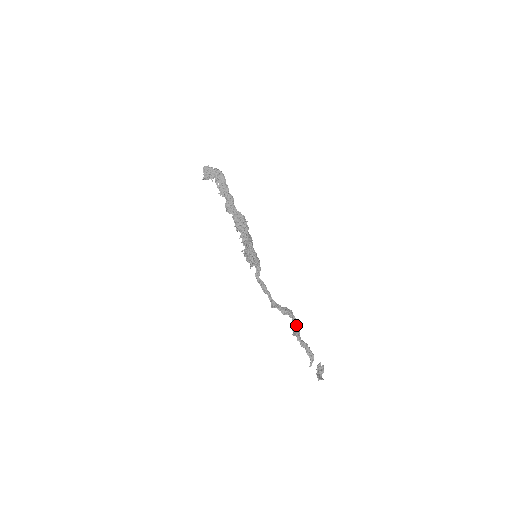
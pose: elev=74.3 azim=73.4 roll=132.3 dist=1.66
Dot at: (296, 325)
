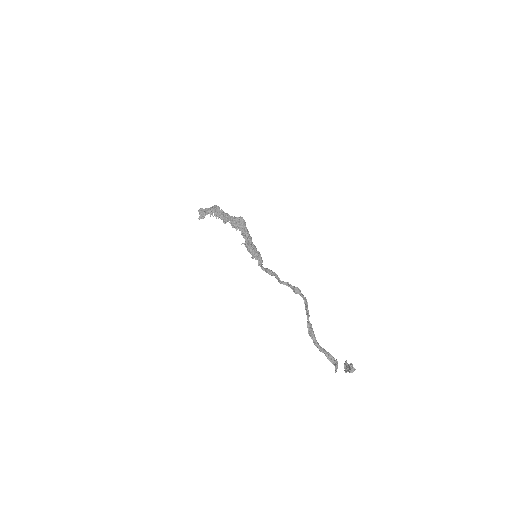
Dot at: occluded
